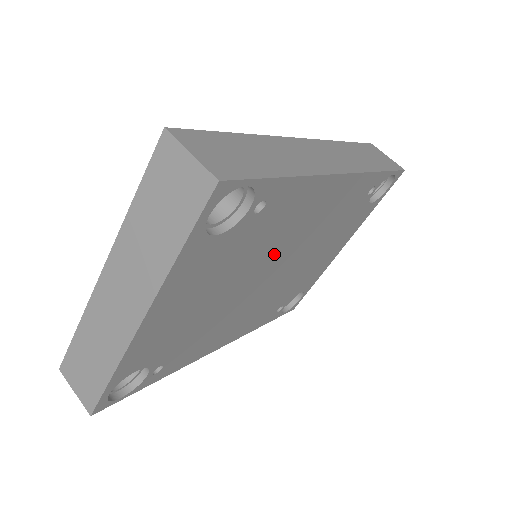
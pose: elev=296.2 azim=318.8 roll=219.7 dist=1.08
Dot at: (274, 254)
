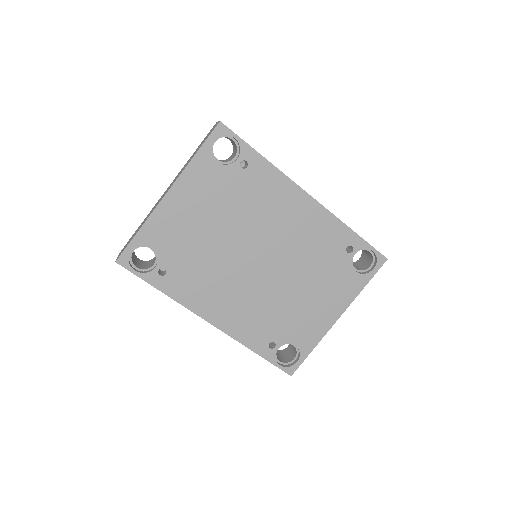
Dot at: (258, 232)
